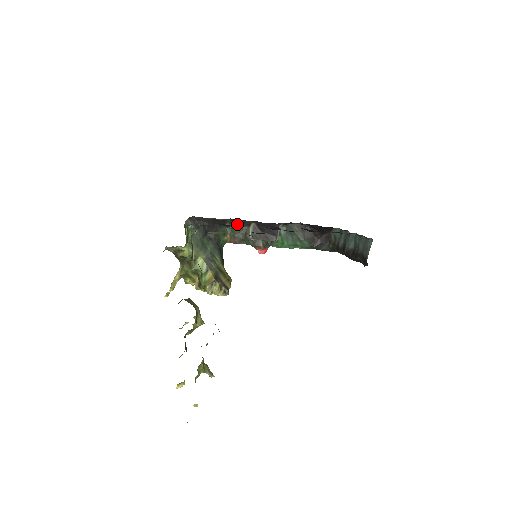
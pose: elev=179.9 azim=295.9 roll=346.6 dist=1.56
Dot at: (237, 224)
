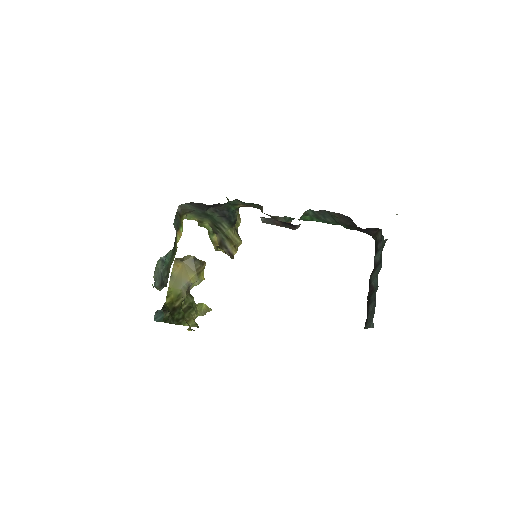
Dot at: occluded
